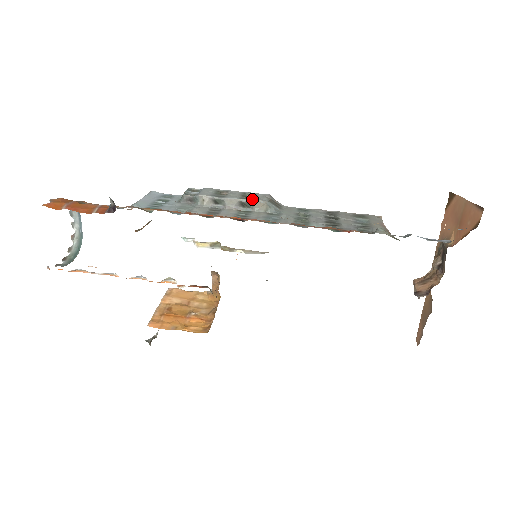
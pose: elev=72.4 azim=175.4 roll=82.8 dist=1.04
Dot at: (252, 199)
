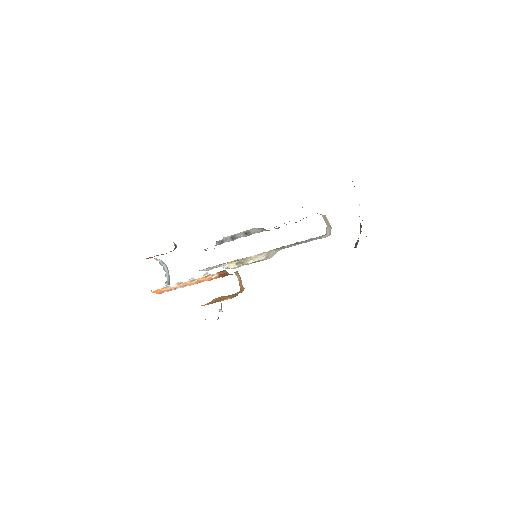
Dot at: (250, 230)
